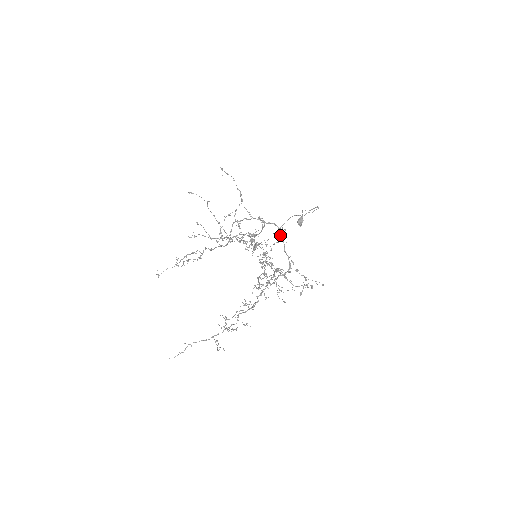
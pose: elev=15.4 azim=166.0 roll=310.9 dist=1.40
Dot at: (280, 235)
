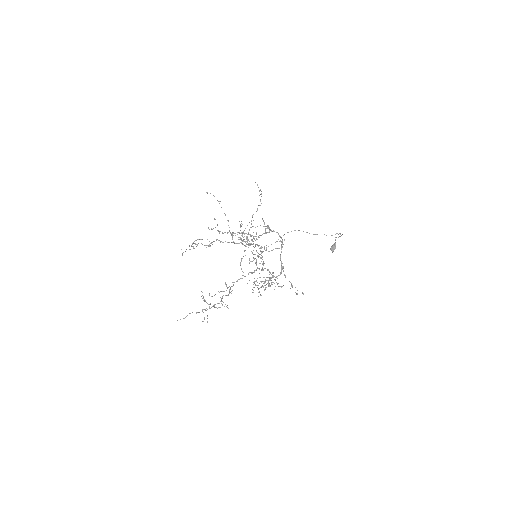
Dot at: occluded
